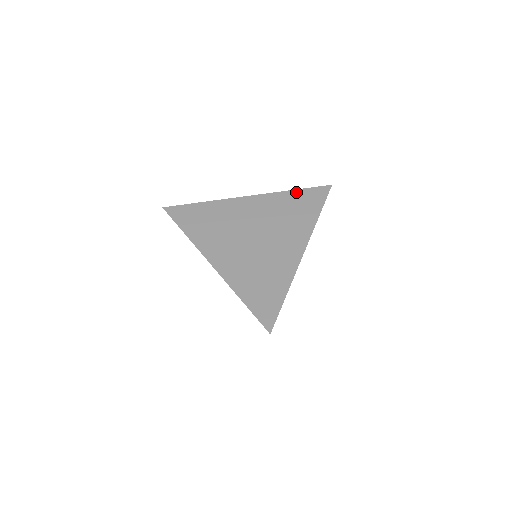
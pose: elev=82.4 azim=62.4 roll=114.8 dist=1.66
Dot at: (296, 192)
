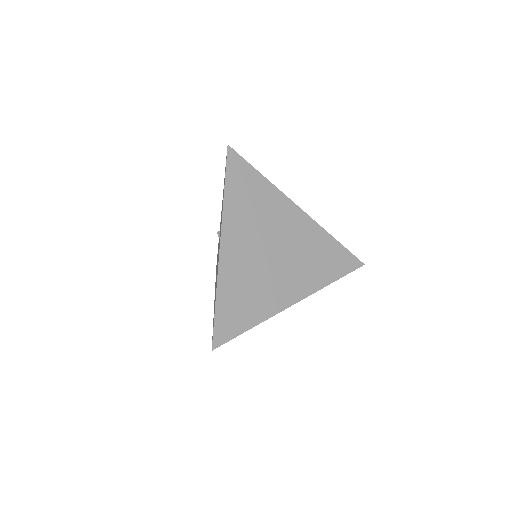
Dot at: (336, 244)
